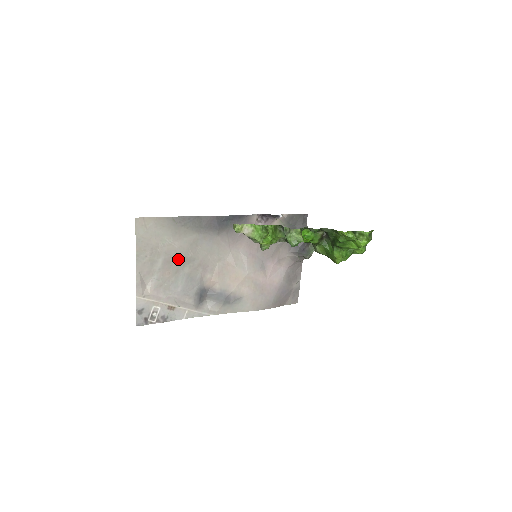
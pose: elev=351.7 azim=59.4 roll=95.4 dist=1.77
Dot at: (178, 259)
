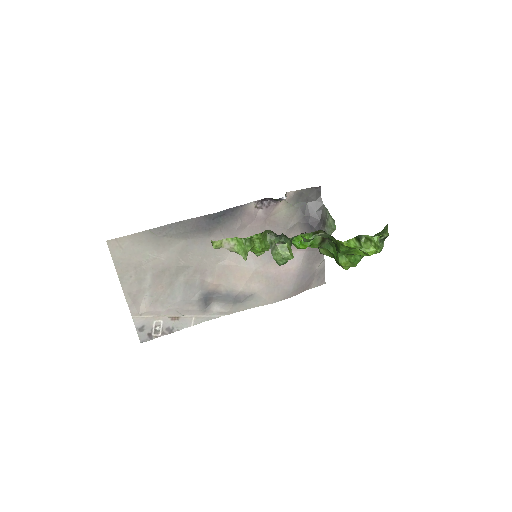
Dot at: (169, 271)
